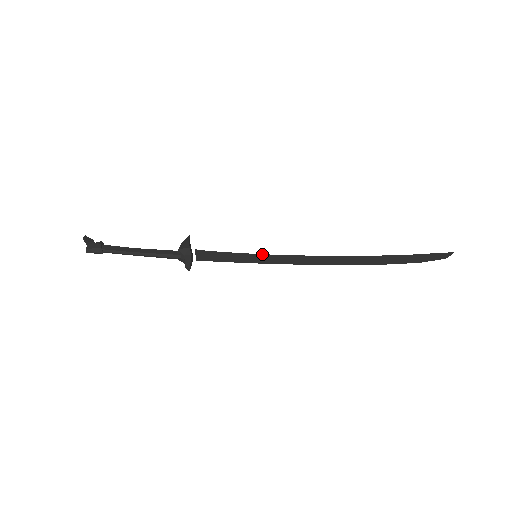
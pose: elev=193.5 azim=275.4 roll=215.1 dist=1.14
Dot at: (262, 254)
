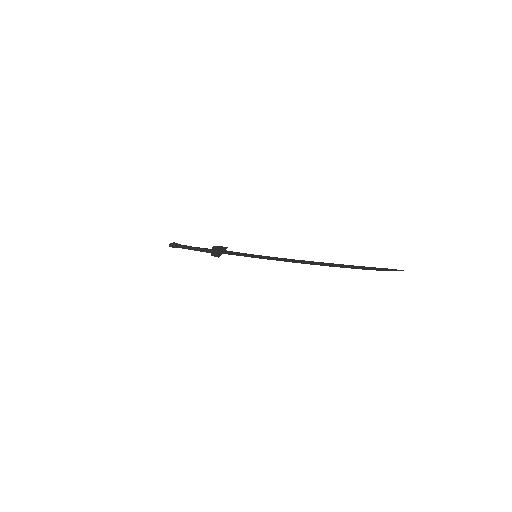
Dot at: (260, 255)
